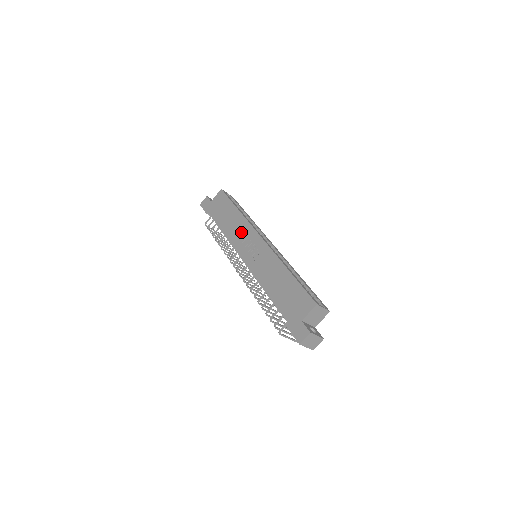
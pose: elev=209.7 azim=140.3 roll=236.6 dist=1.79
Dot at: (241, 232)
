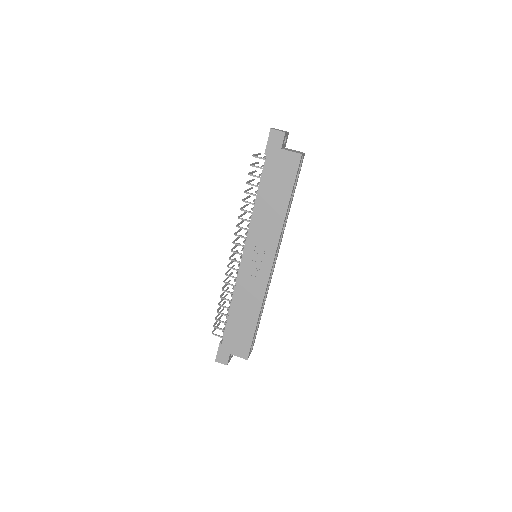
Dot at: (266, 235)
